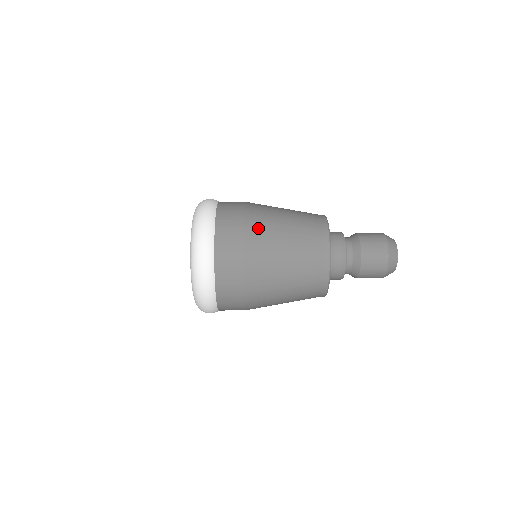
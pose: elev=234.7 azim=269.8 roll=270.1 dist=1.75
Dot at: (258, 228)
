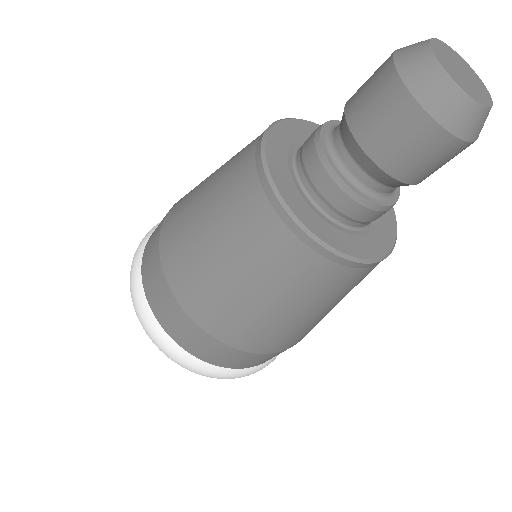
Dot at: (179, 206)
